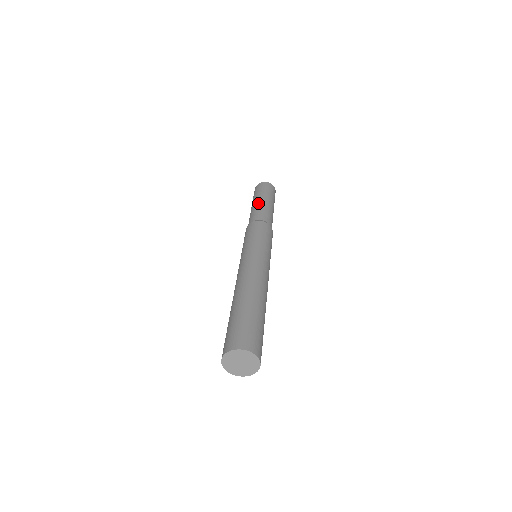
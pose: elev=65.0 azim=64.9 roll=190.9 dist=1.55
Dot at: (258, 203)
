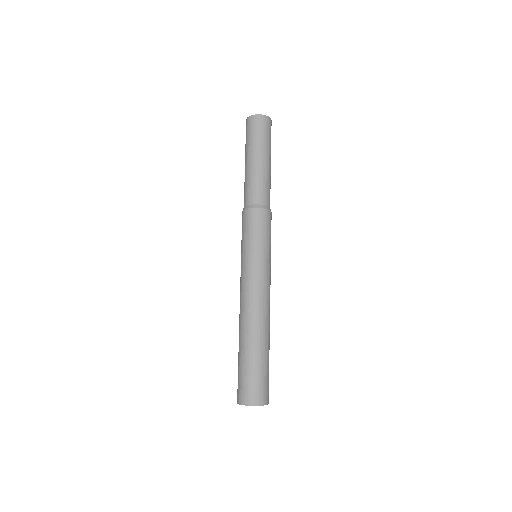
Dot at: (263, 167)
